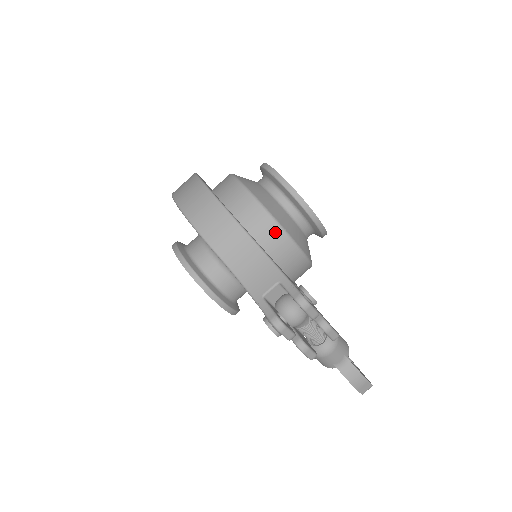
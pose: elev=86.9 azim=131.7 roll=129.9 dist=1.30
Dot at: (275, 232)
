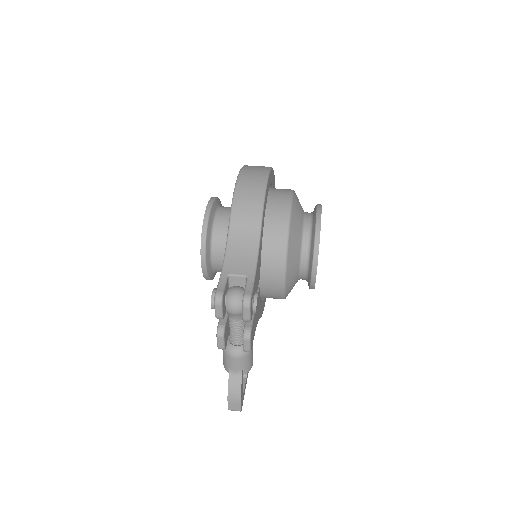
Dot at: (280, 249)
